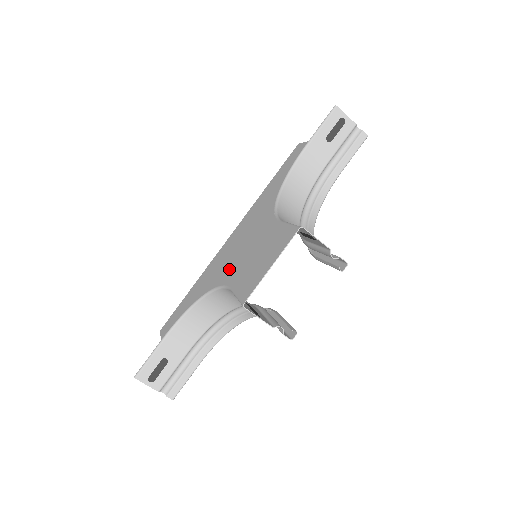
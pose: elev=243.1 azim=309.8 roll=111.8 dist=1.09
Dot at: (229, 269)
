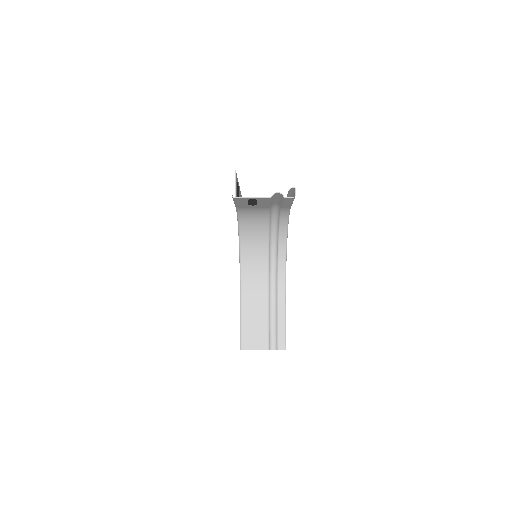
Dot at: occluded
